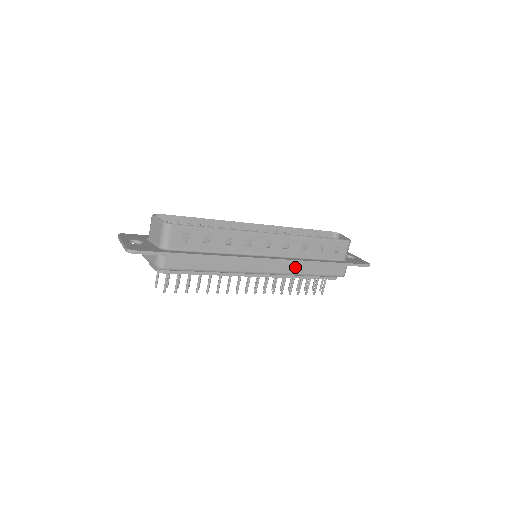
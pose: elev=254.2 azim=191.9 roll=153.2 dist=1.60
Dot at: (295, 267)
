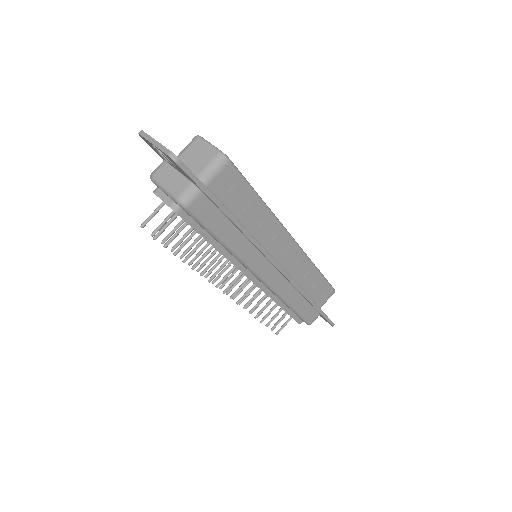
Dot at: (288, 290)
